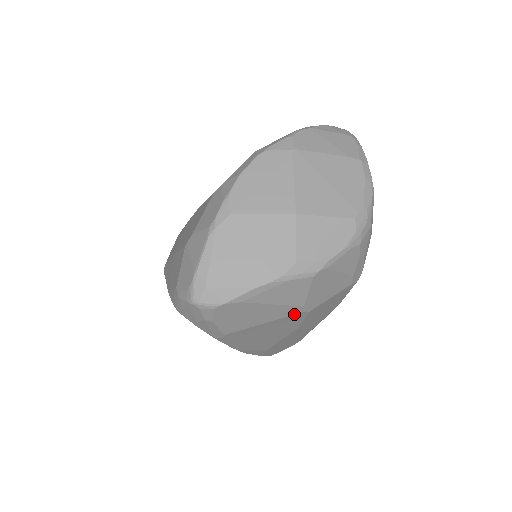
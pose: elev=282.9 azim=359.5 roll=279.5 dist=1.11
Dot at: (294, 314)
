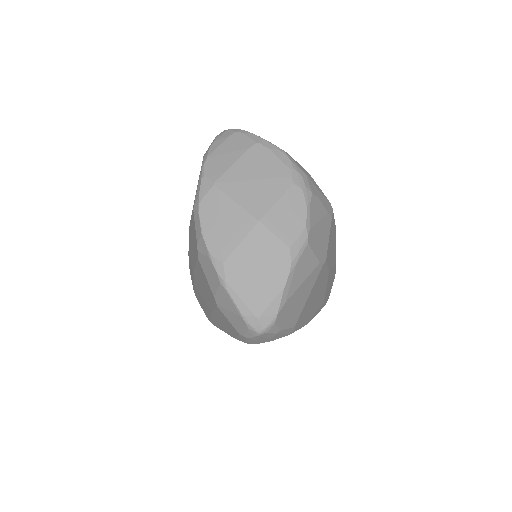
Dot at: (319, 272)
